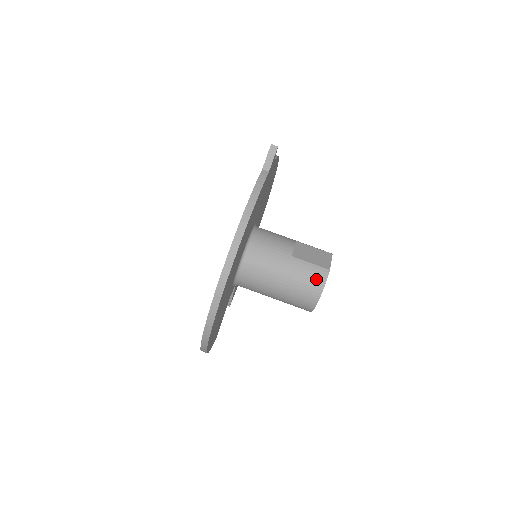
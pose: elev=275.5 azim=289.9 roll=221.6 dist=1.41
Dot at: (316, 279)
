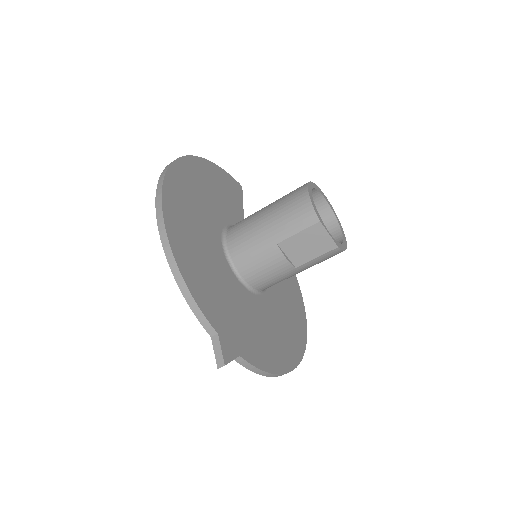
Dot at: occluded
